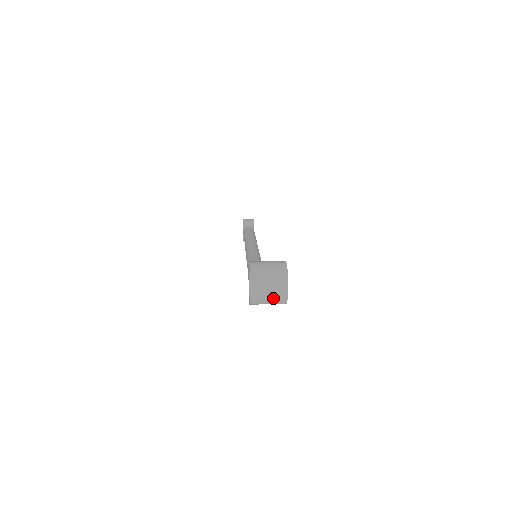
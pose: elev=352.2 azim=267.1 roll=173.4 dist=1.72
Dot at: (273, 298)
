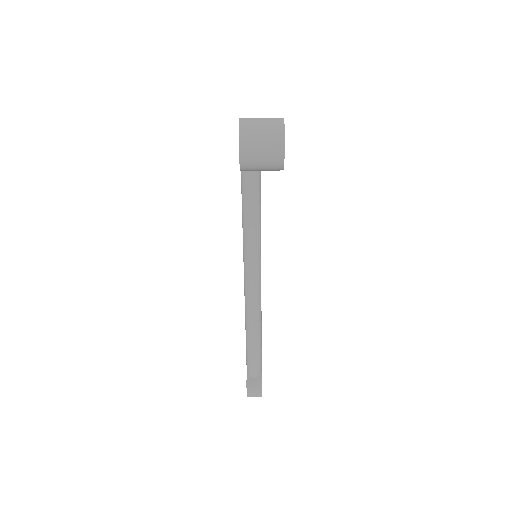
Dot at: (267, 124)
